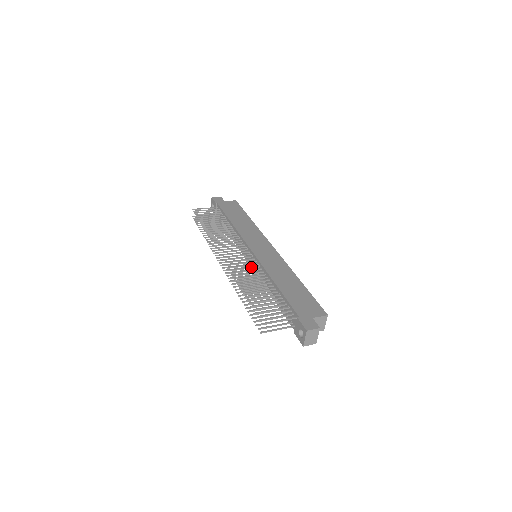
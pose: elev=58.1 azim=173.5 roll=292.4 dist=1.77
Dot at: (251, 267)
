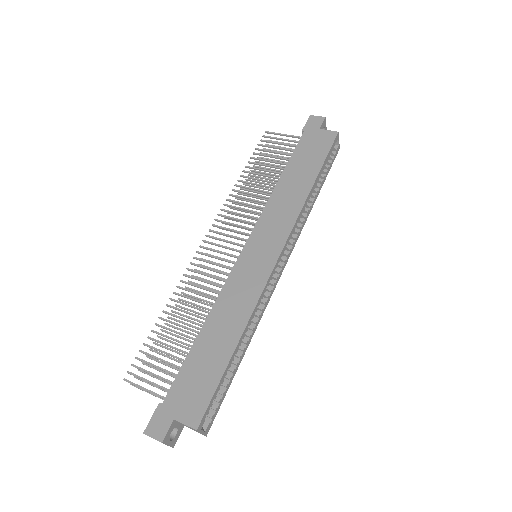
Dot at: (215, 277)
